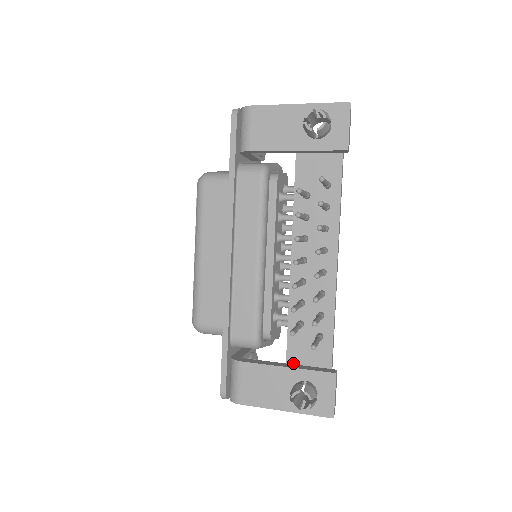
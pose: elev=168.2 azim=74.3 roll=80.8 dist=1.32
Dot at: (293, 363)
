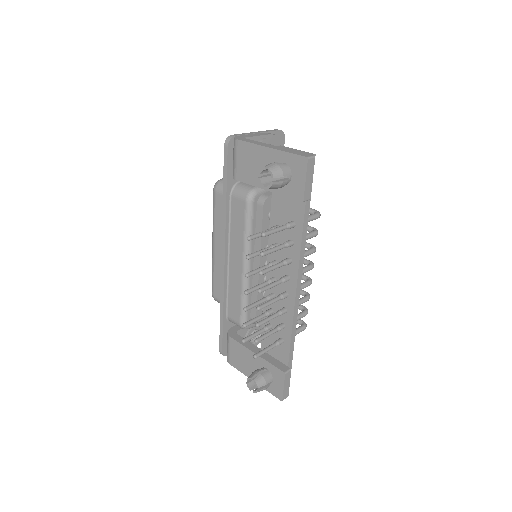
Dot at: occluded
